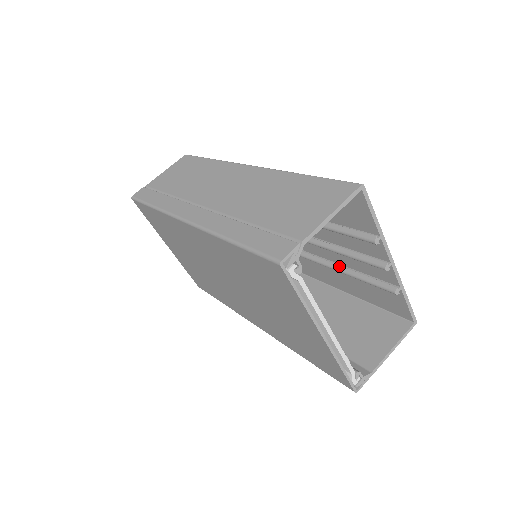
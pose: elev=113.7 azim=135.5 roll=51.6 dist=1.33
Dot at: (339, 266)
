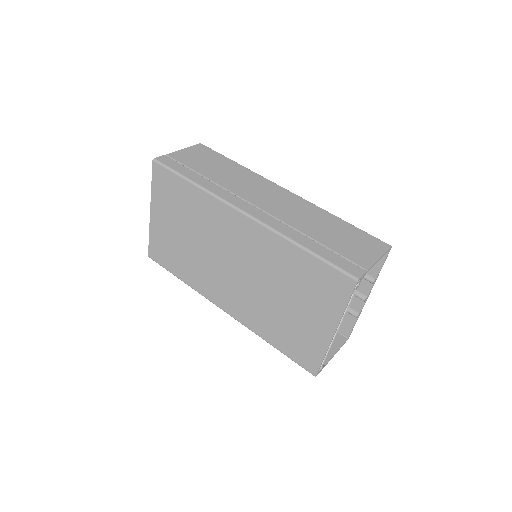
Dot at: occluded
